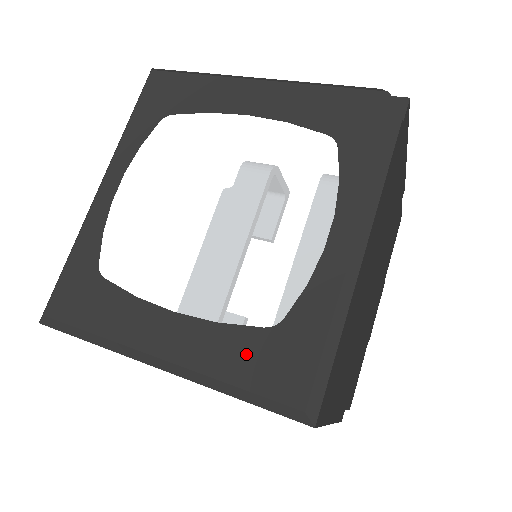
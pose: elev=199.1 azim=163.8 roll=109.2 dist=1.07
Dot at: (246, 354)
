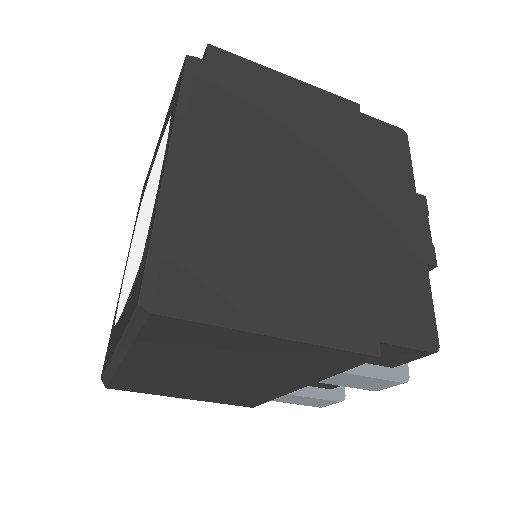
Dot at: (132, 298)
